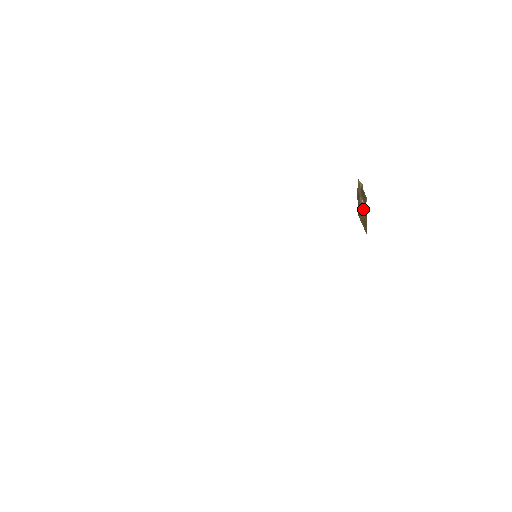
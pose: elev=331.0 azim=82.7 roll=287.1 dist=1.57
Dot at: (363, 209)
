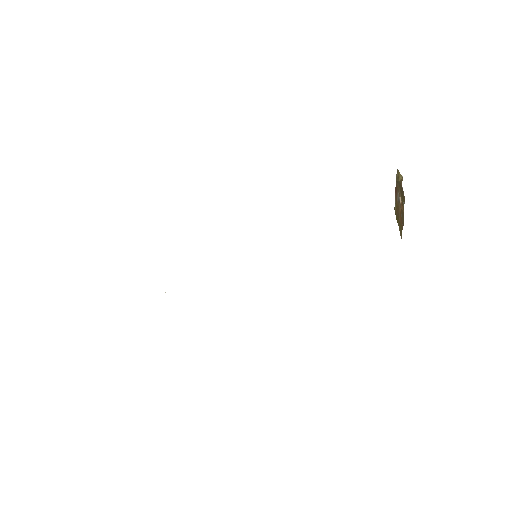
Dot at: (400, 209)
